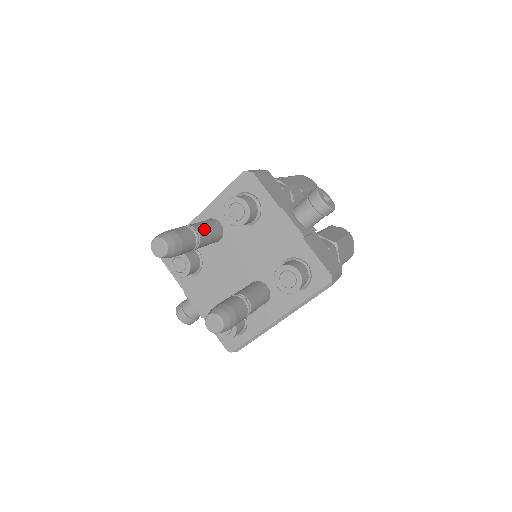
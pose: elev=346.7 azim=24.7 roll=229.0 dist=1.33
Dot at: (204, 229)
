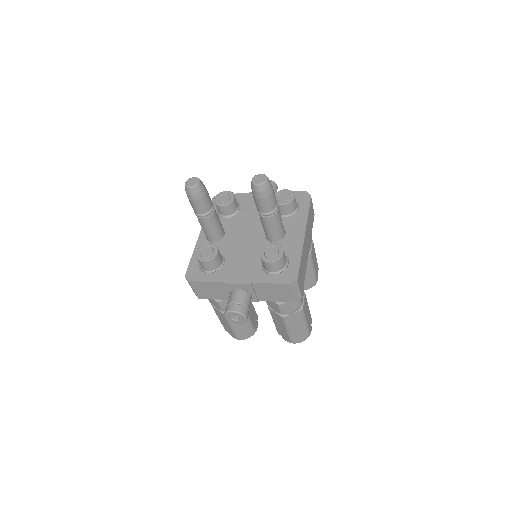
Dot at: occluded
